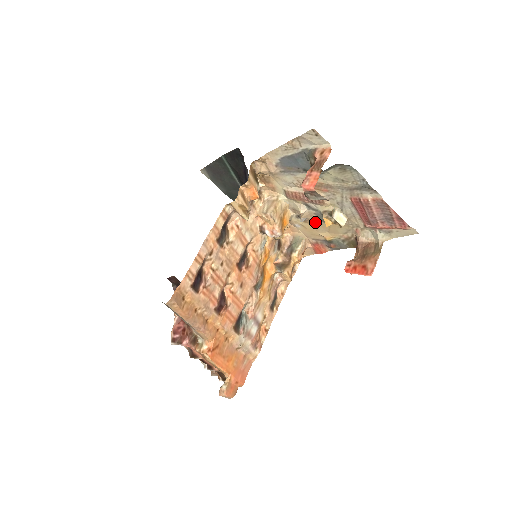
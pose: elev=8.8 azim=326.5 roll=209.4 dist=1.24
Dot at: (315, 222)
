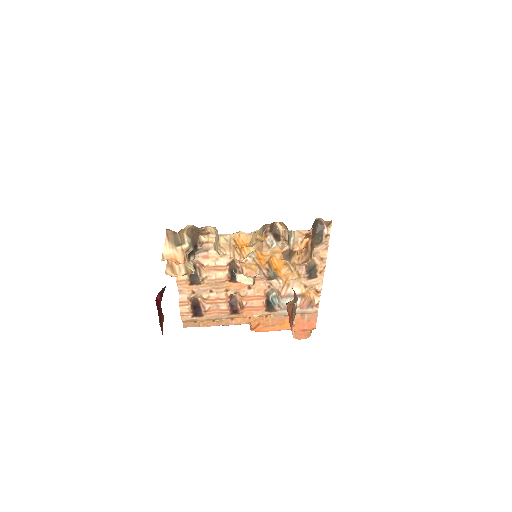
Dot at: occluded
